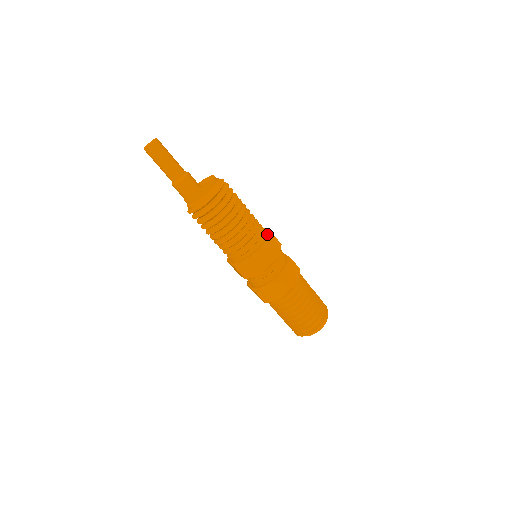
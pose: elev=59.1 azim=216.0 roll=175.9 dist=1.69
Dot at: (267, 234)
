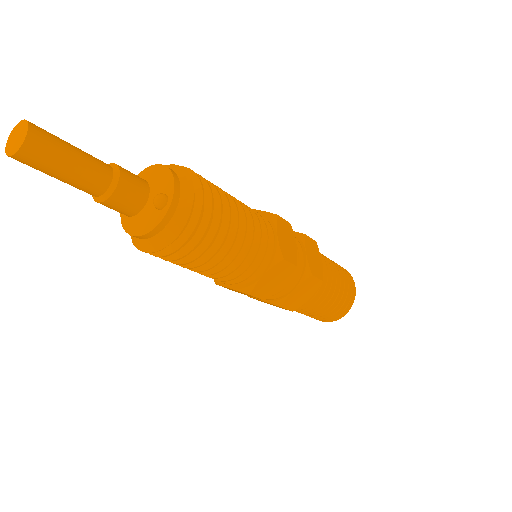
Dot at: (272, 259)
